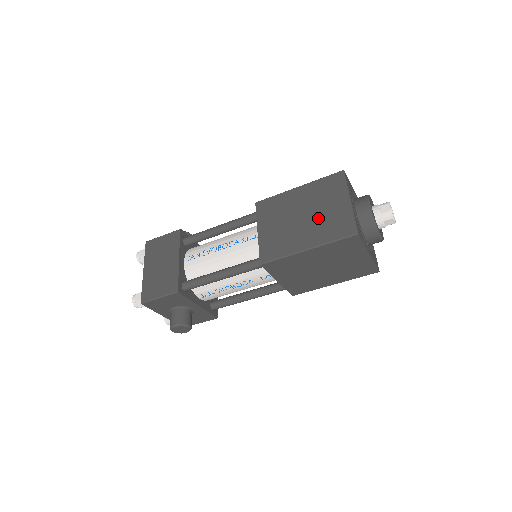
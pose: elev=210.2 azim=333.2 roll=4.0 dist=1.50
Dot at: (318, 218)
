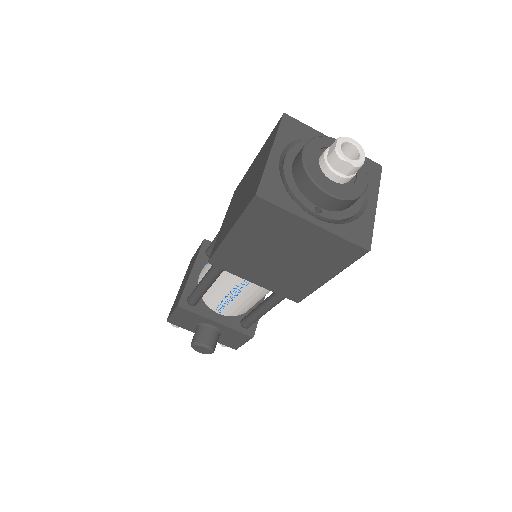
Dot at: (248, 189)
